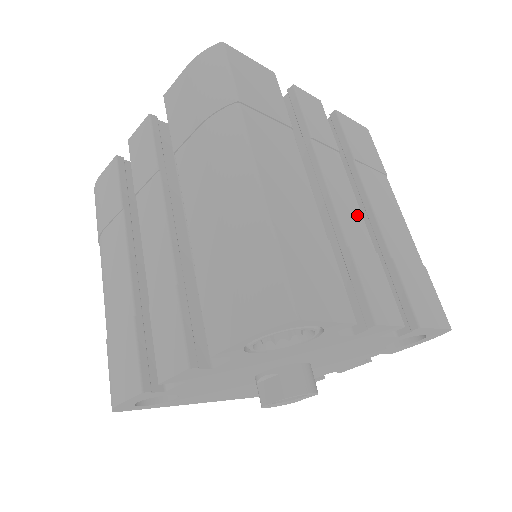
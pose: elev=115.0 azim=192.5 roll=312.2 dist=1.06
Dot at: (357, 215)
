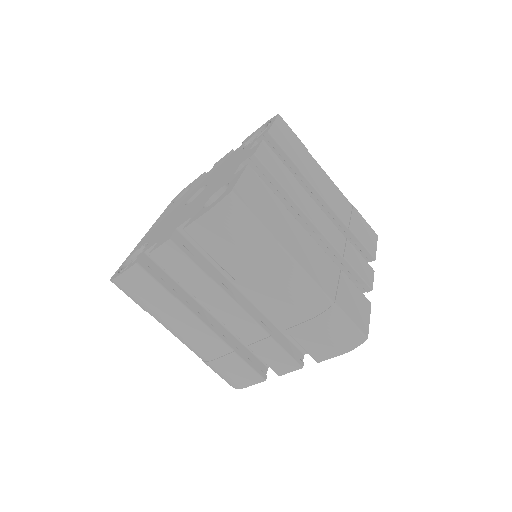
Dot at: (329, 223)
